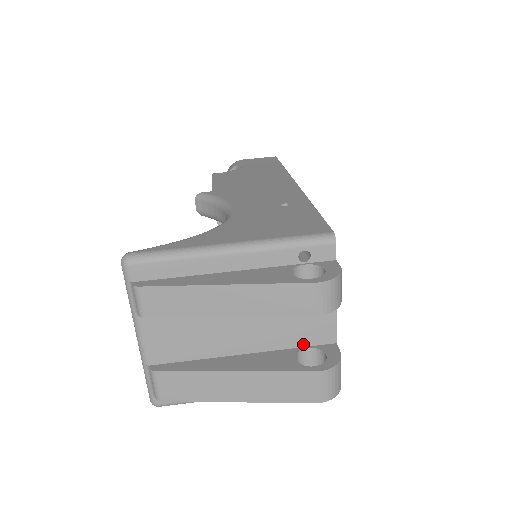
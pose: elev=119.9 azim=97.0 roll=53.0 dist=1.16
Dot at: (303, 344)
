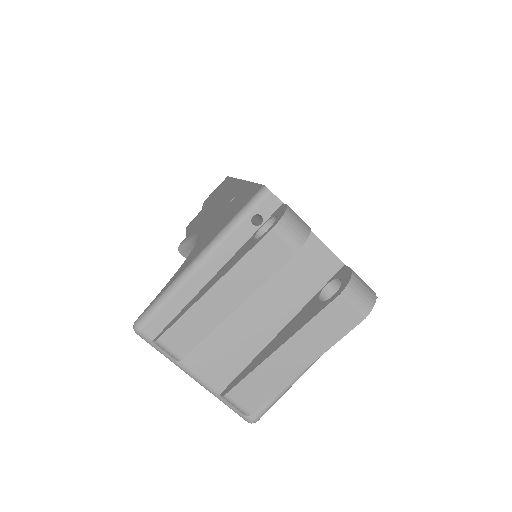
Dot at: (319, 286)
